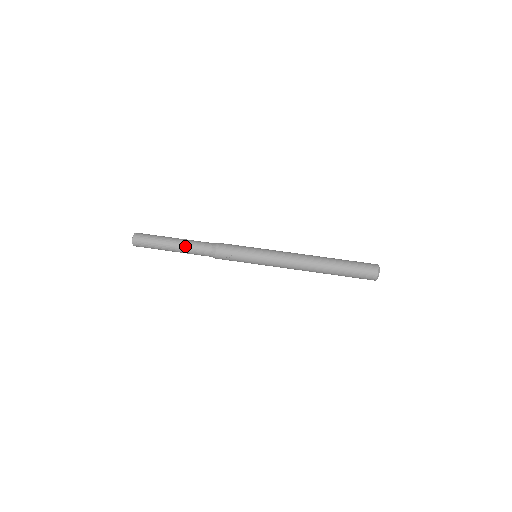
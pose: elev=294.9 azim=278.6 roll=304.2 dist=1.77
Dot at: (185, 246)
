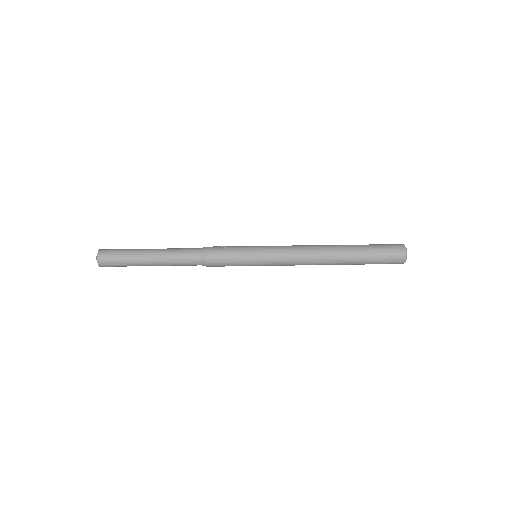
Dot at: (168, 249)
